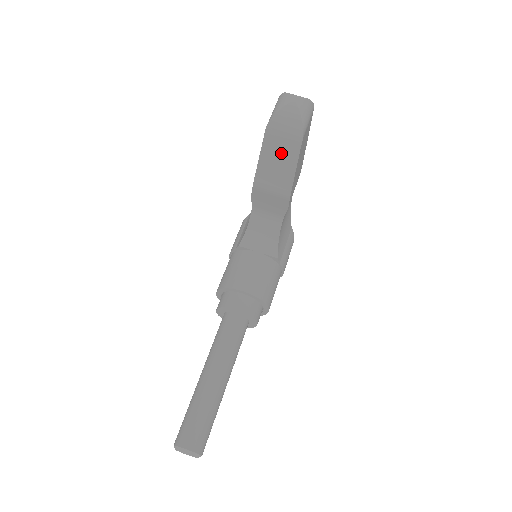
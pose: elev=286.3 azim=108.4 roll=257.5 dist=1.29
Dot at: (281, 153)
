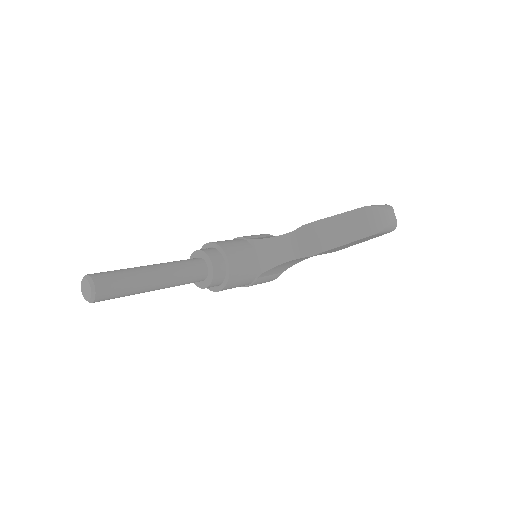
Dot at: (354, 226)
